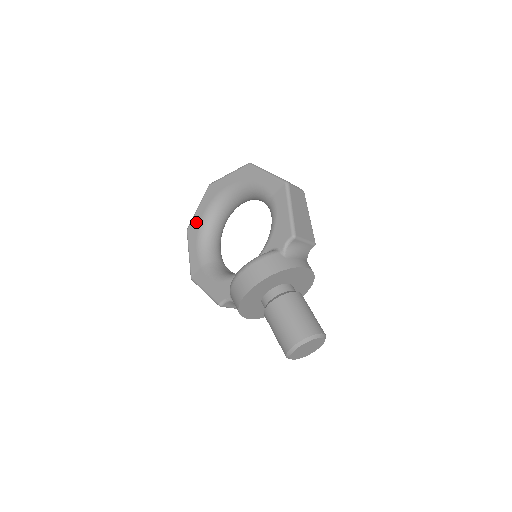
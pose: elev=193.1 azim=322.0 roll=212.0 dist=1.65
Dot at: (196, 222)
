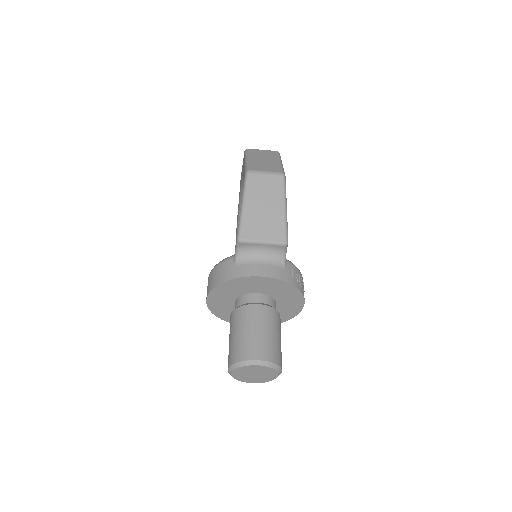
Dot at: (237, 217)
